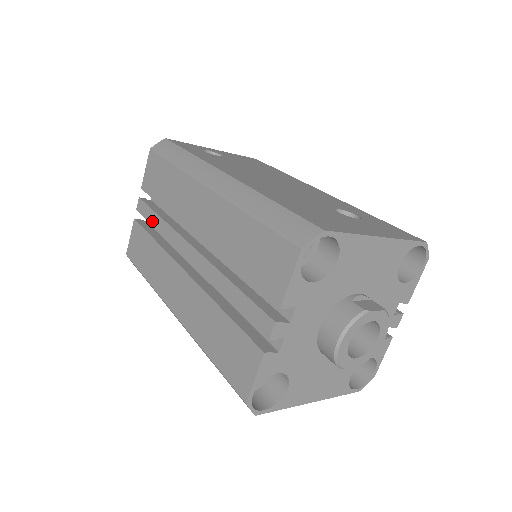
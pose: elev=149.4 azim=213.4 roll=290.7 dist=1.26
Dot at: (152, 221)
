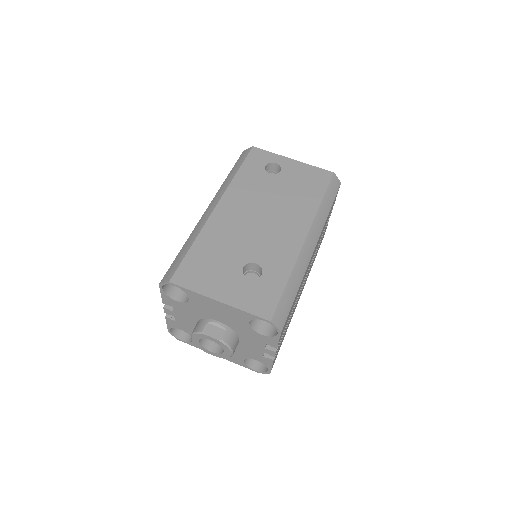
Dot at: occluded
